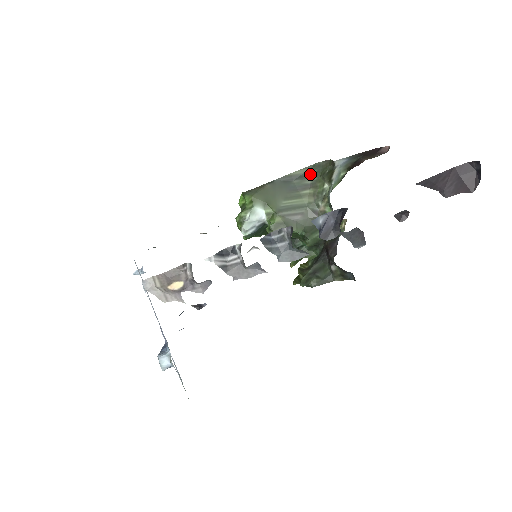
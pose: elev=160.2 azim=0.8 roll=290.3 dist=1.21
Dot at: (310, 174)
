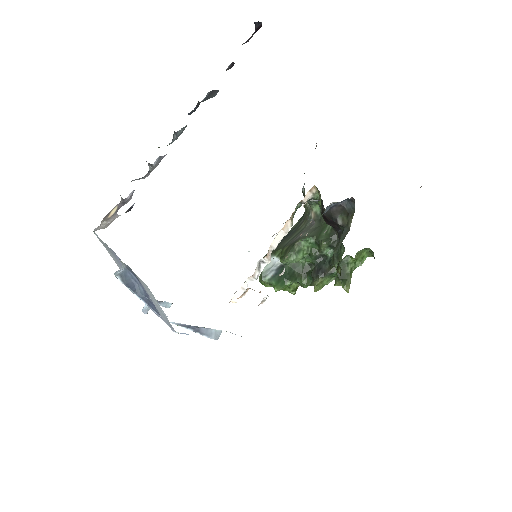
Dot at: (301, 219)
